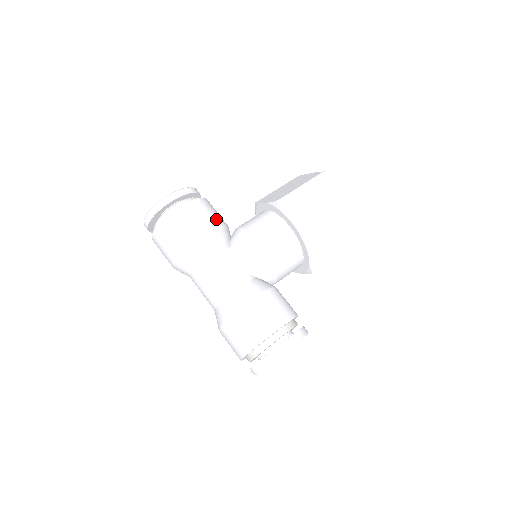
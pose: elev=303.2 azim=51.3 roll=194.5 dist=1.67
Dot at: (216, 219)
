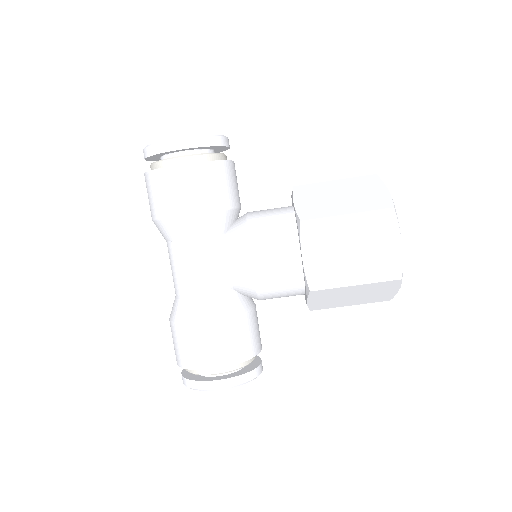
Dot at: (218, 200)
